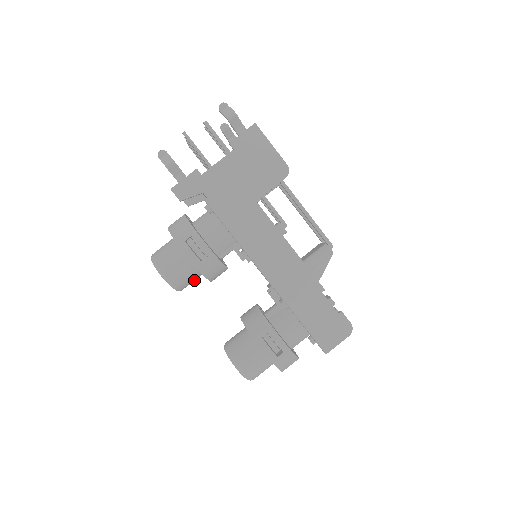
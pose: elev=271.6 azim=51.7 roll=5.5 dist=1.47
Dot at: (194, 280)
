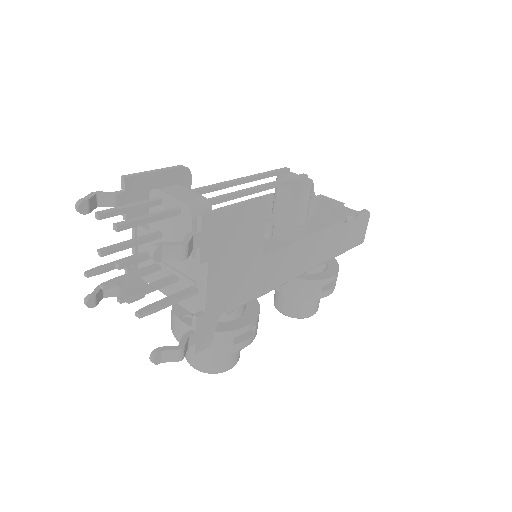
Dot at: occluded
